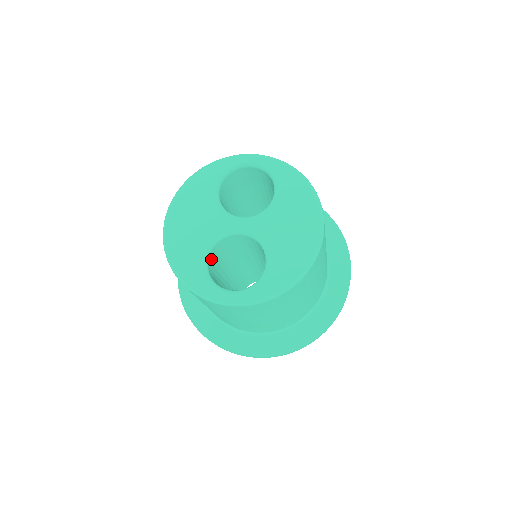
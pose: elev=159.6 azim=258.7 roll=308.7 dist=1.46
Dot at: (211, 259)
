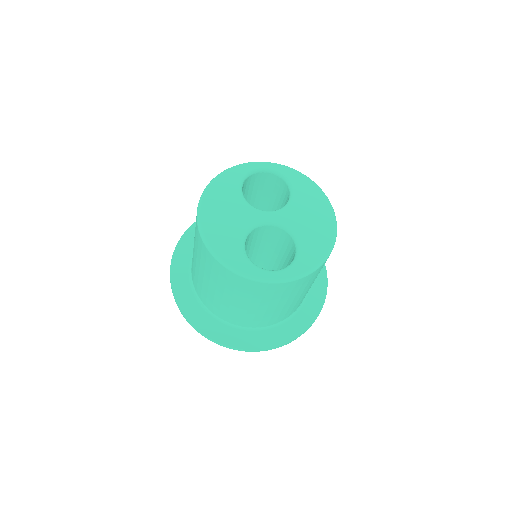
Dot at: occluded
